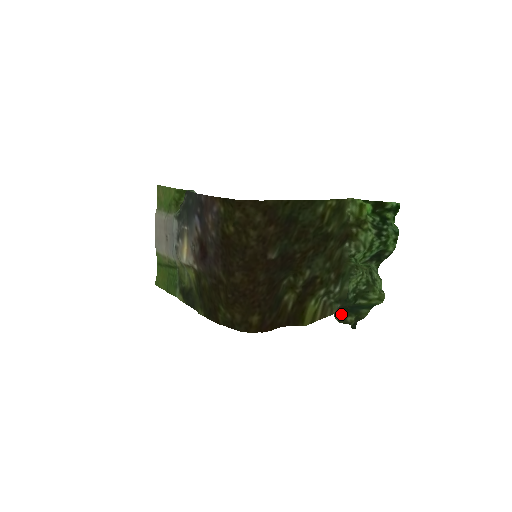
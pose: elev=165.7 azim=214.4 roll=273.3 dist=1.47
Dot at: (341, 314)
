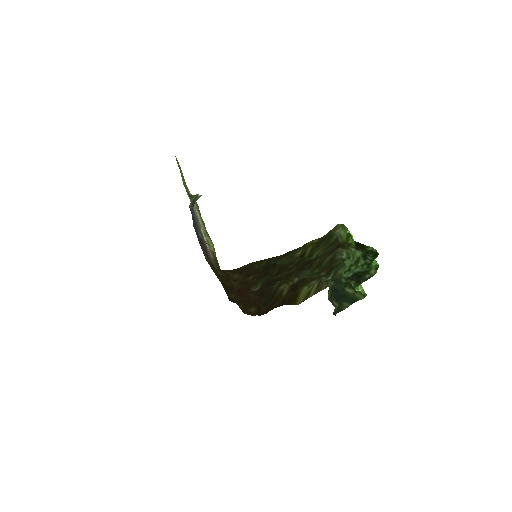
Dot at: (330, 295)
